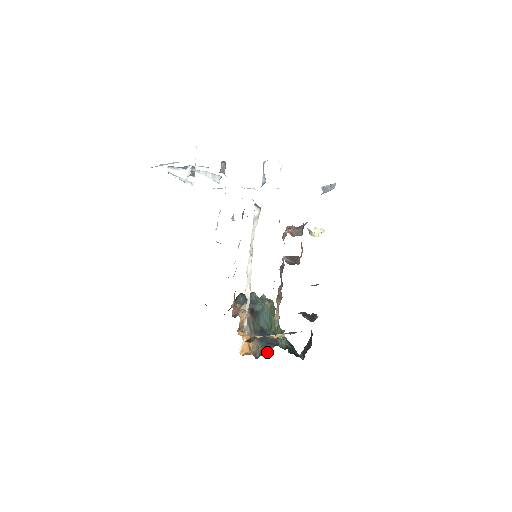
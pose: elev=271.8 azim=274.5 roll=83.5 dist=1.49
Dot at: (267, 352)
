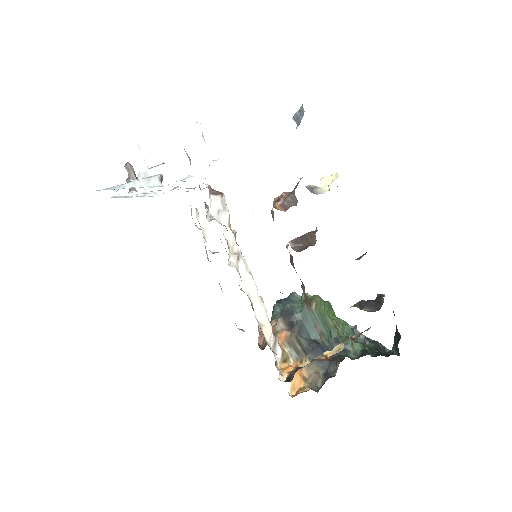
Dot at: (332, 374)
